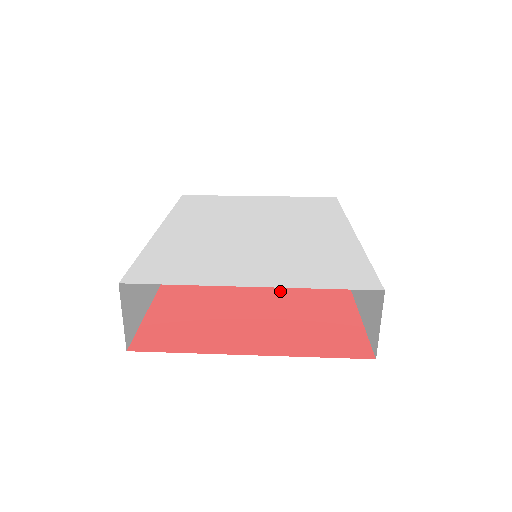
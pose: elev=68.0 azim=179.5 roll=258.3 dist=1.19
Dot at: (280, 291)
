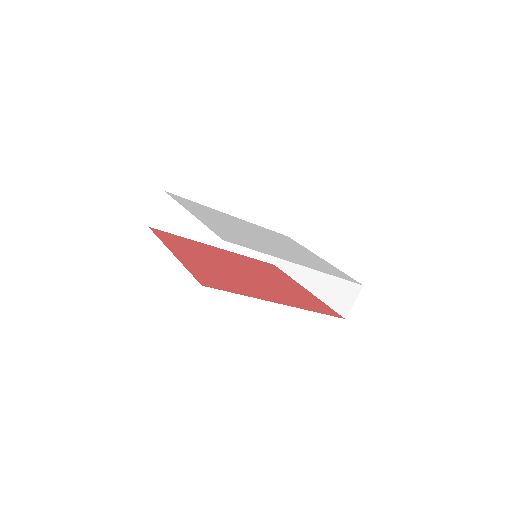
Dot at: (245, 278)
